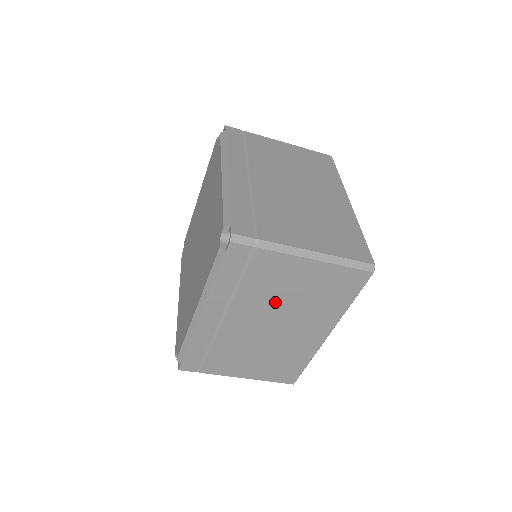
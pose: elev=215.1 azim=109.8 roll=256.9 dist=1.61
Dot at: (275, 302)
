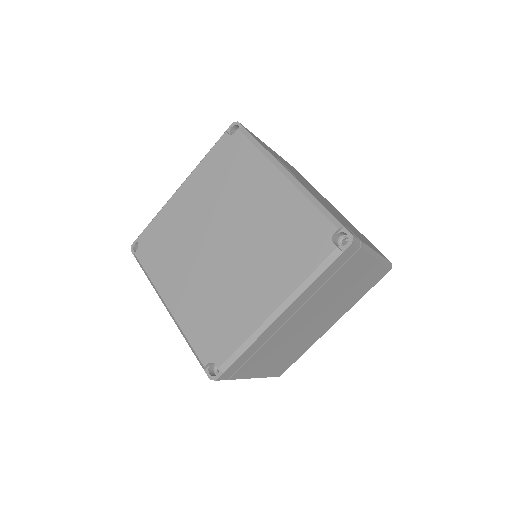
Dot at: (331, 298)
